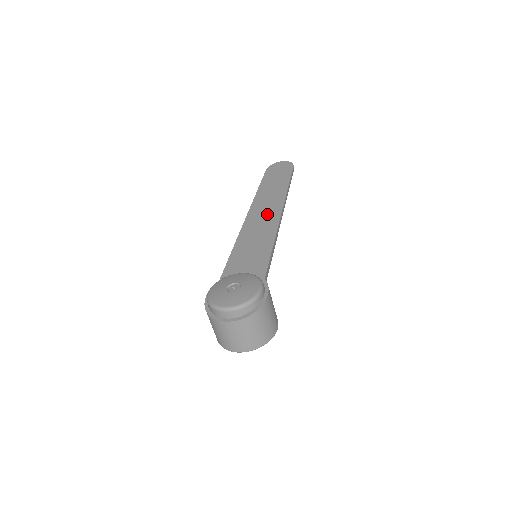
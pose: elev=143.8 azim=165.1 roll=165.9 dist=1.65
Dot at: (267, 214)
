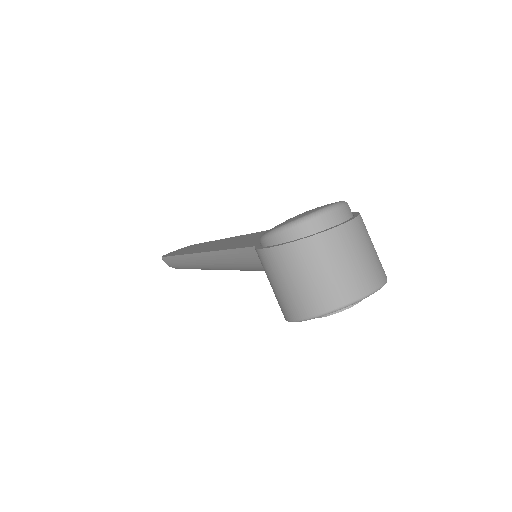
Dot at: (222, 242)
